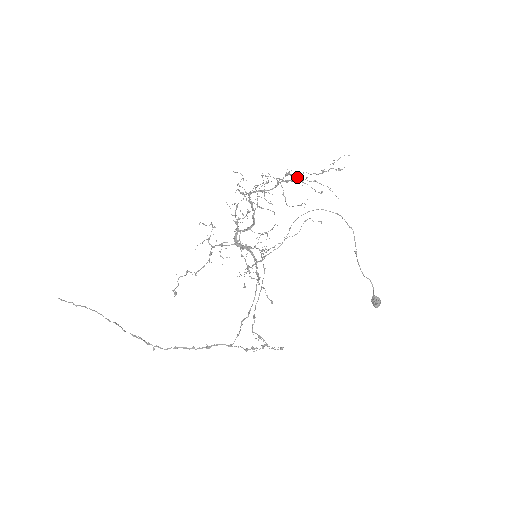
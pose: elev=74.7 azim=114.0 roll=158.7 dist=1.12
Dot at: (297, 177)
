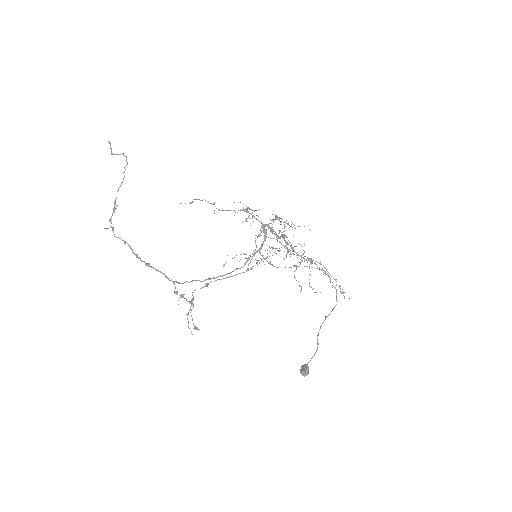
Dot at: occluded
